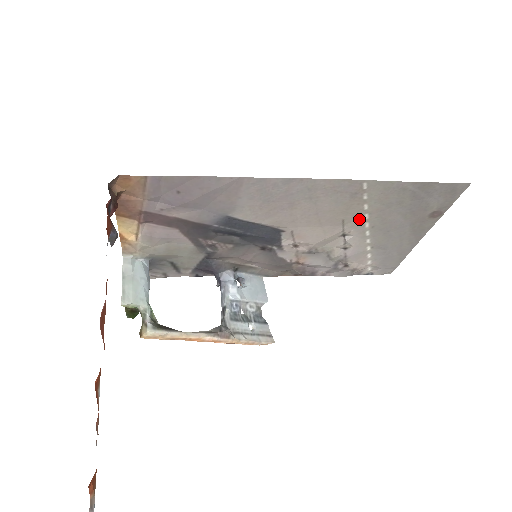
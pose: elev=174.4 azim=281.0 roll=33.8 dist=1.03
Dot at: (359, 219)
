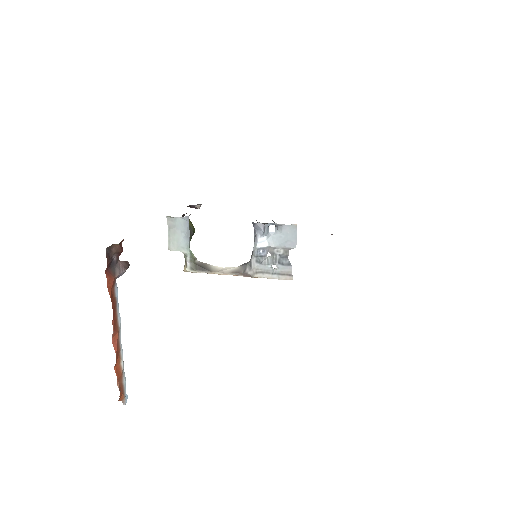
Dot at: occluded
